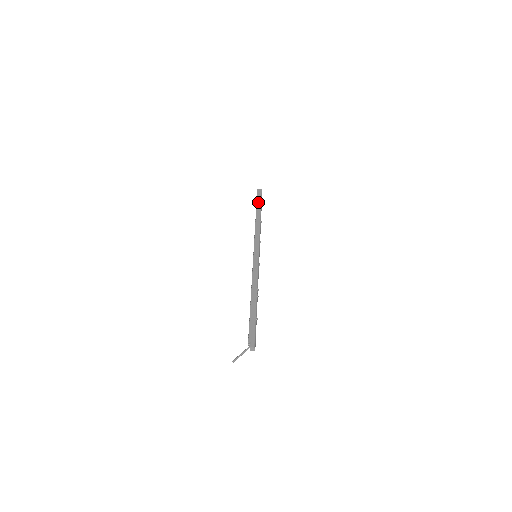
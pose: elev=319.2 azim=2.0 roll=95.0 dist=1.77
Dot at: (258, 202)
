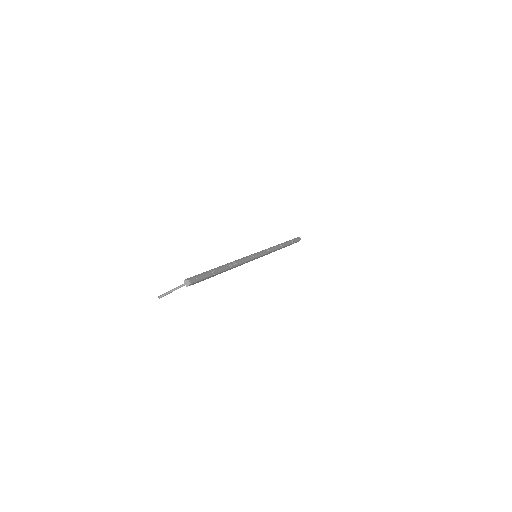
Dot at: occluded
